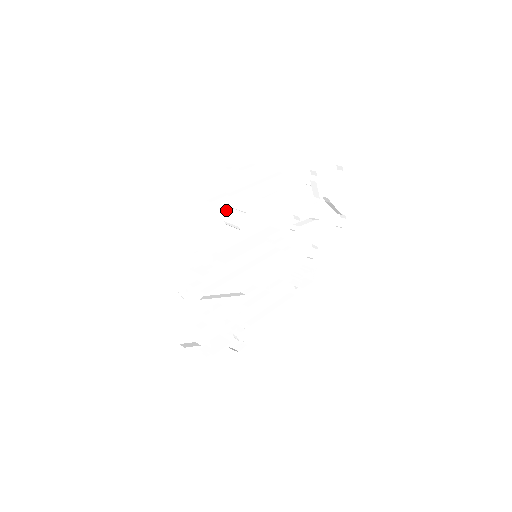
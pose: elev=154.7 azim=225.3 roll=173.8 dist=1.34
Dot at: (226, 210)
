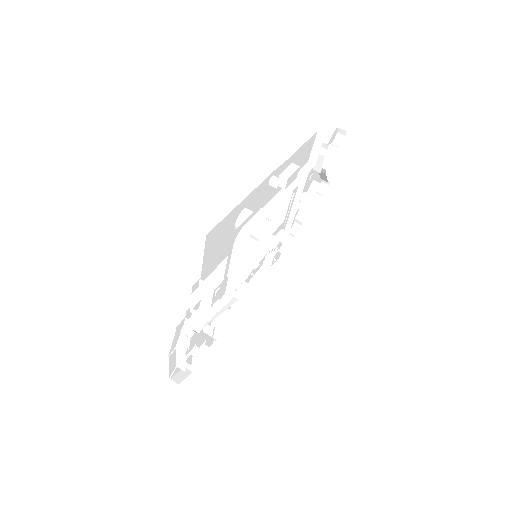
Dot at: (239, 212)
